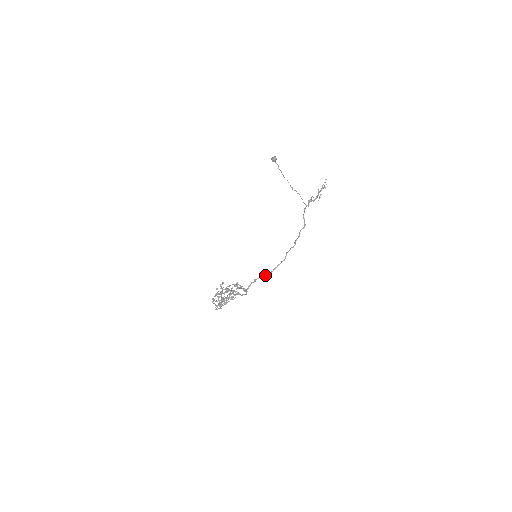
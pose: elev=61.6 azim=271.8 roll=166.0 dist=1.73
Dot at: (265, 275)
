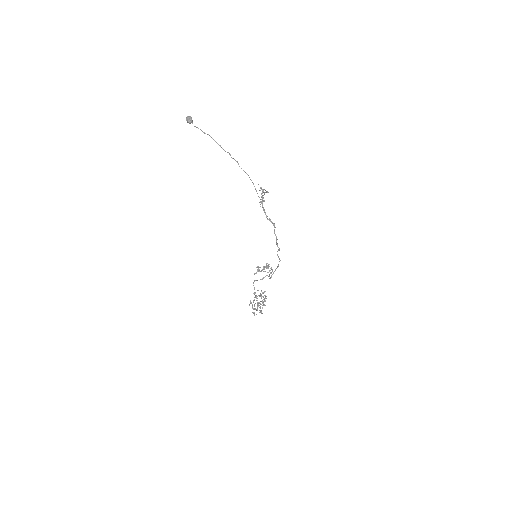
Dot at: (274, 271)
